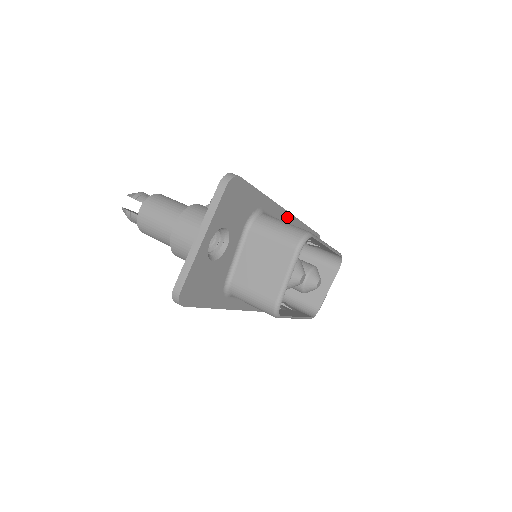
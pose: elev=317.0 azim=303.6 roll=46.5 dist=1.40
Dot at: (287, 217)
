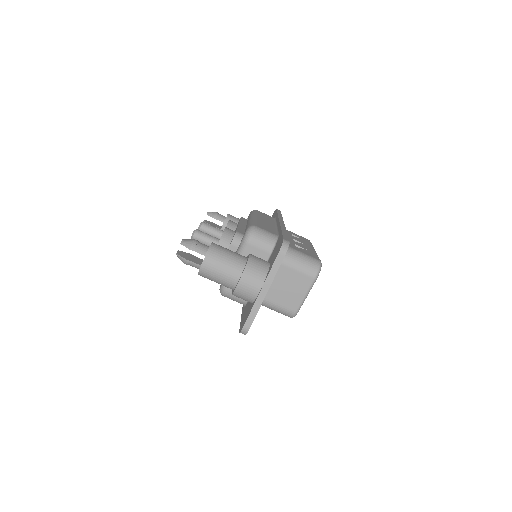
Dot at: occluded
